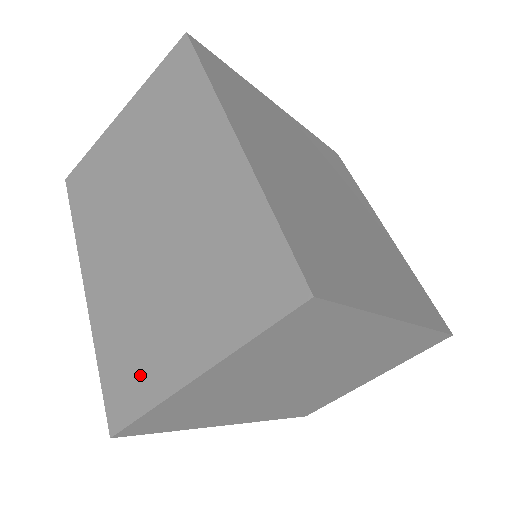
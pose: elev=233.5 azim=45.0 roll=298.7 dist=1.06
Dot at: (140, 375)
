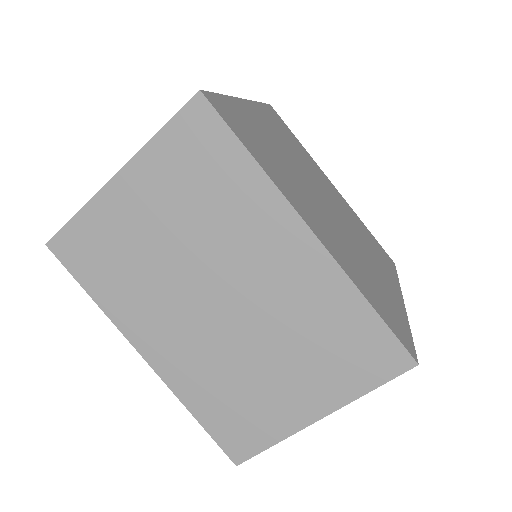
Dot at: occluded
